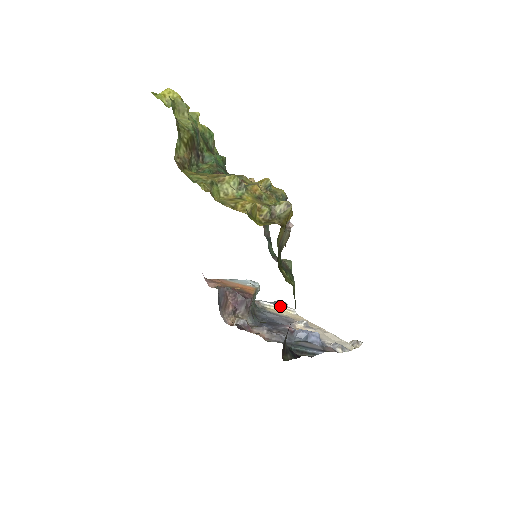
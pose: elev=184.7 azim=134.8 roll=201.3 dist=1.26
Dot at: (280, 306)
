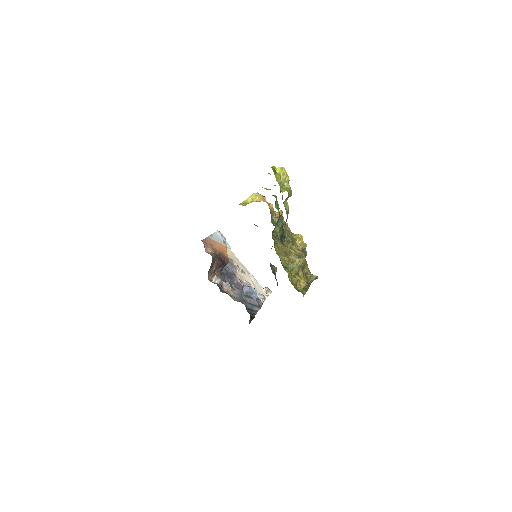
Dot at: occluded
